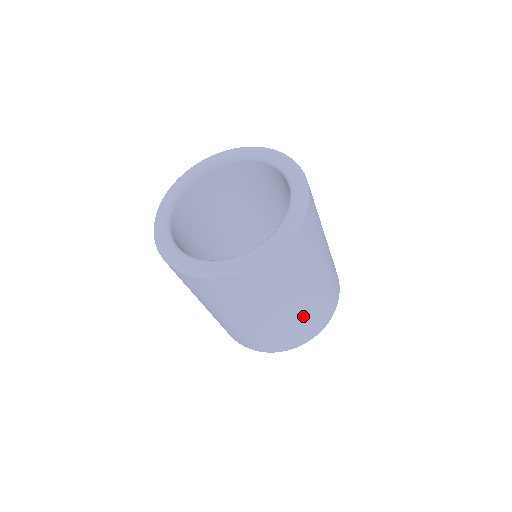
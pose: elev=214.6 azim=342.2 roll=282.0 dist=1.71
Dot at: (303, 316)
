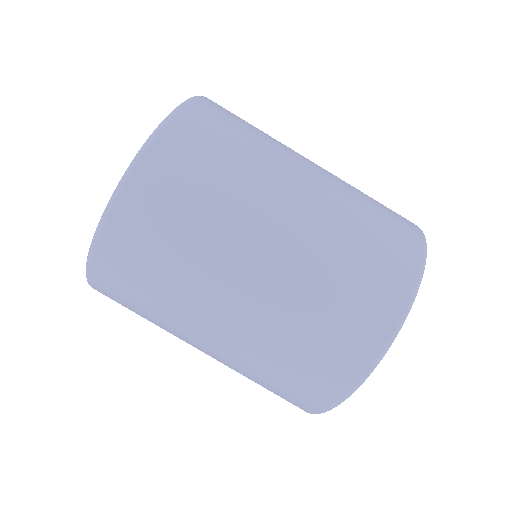
Dot at: (322, 262)
